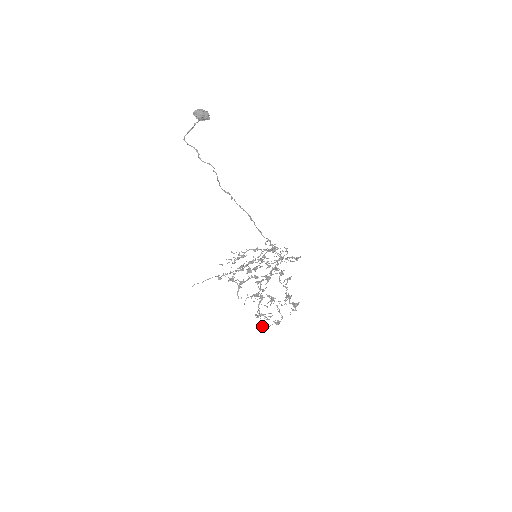
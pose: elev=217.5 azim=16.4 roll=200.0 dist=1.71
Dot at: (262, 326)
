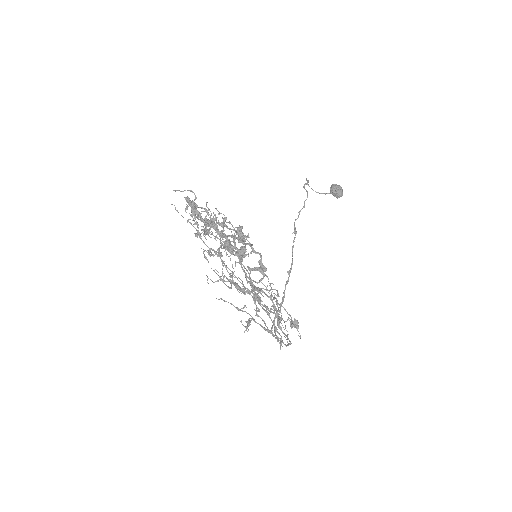
Dot at: (179, 190)
